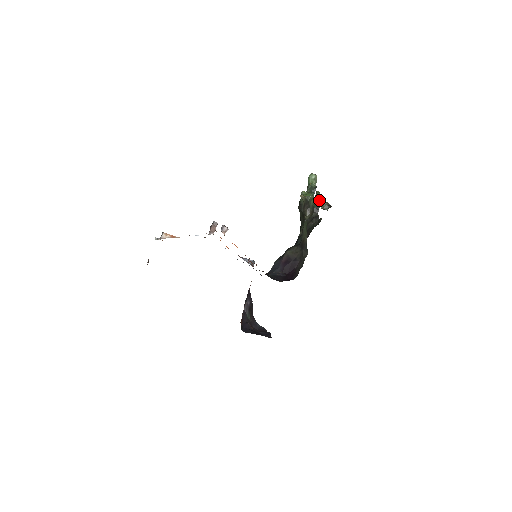
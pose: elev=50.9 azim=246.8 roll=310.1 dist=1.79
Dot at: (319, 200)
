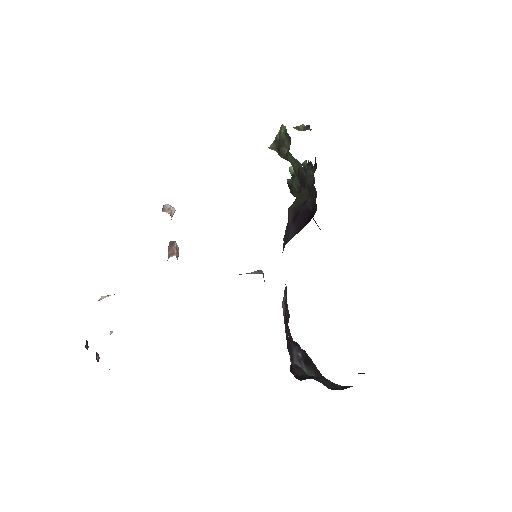
Dot at: occluded
